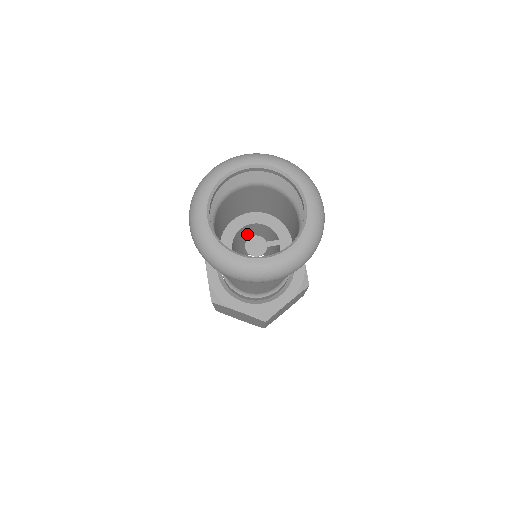
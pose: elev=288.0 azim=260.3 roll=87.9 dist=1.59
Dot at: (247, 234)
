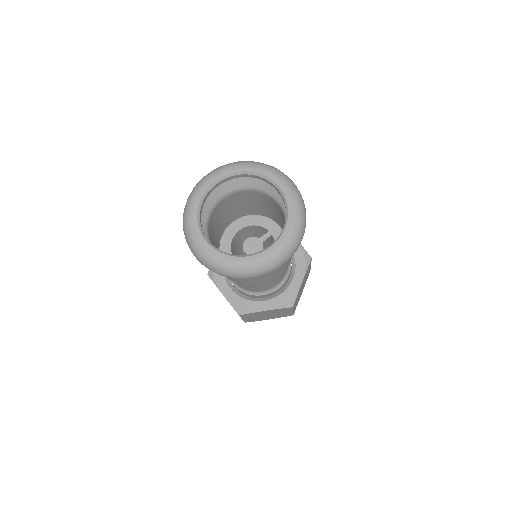
Dot at: (239, 242)
